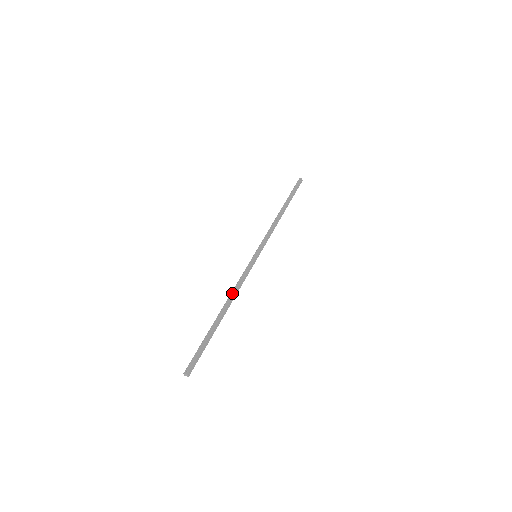
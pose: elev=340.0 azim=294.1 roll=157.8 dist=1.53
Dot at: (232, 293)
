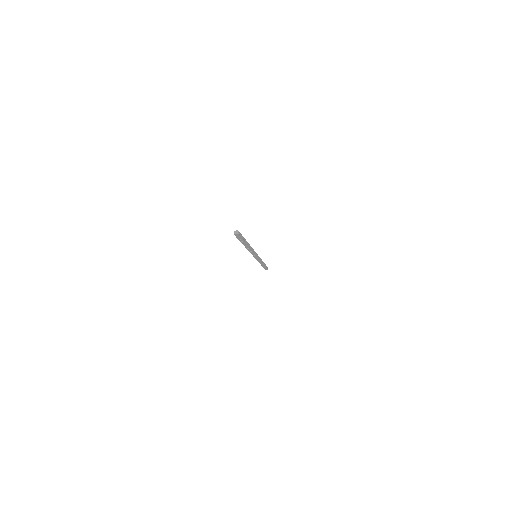
Dot at: occluded
